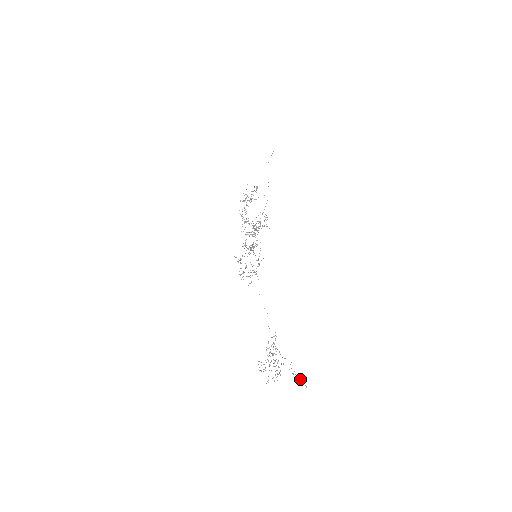
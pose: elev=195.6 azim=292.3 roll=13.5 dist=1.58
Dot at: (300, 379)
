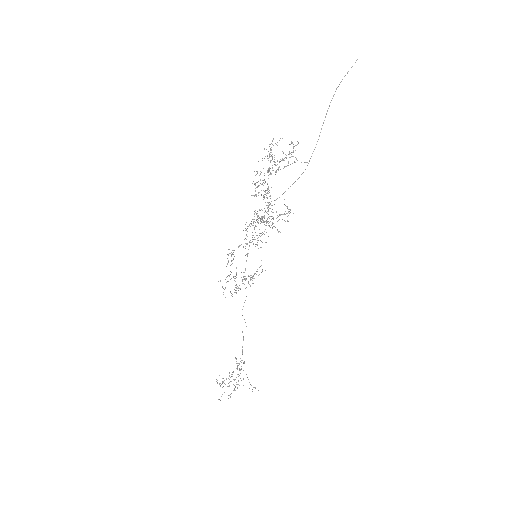
Dot at: (258, 390)
